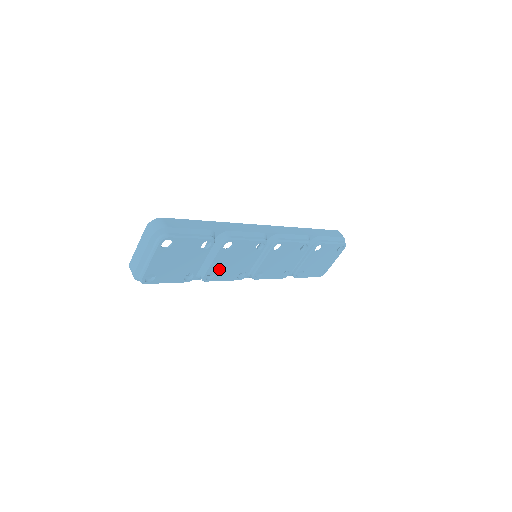
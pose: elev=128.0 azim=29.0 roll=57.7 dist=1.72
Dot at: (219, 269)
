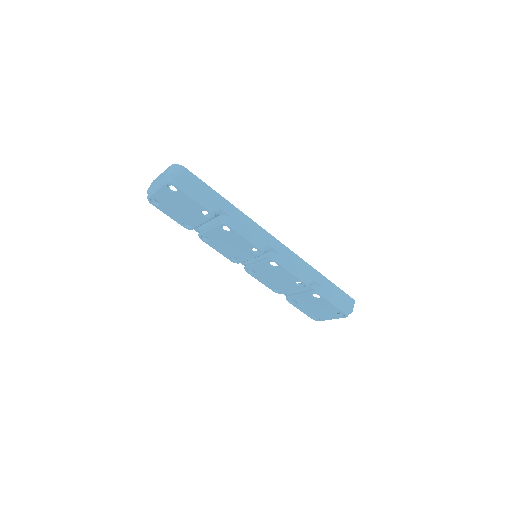
Dot at: (215, 239)
